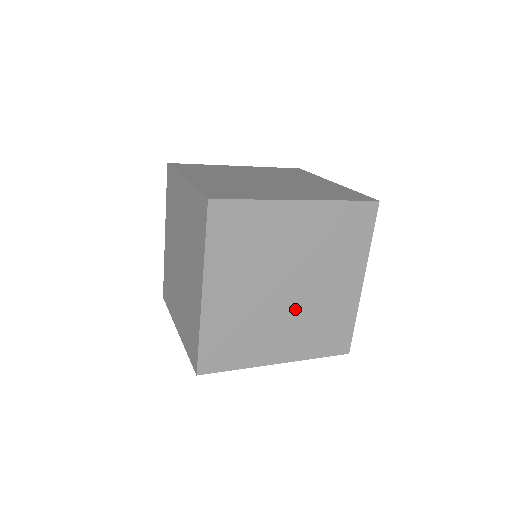
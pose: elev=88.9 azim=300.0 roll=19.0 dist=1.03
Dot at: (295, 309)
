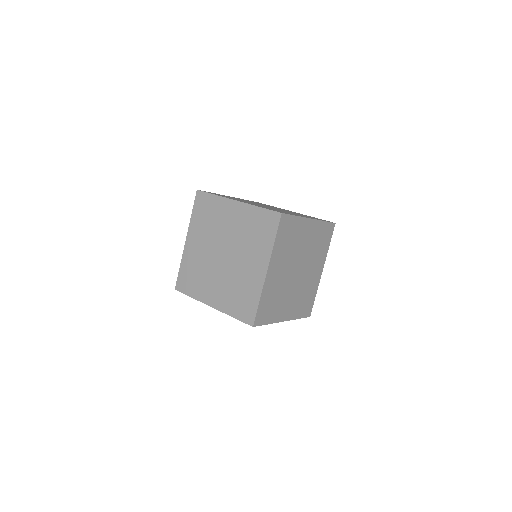
Dot at: (297, 285)
